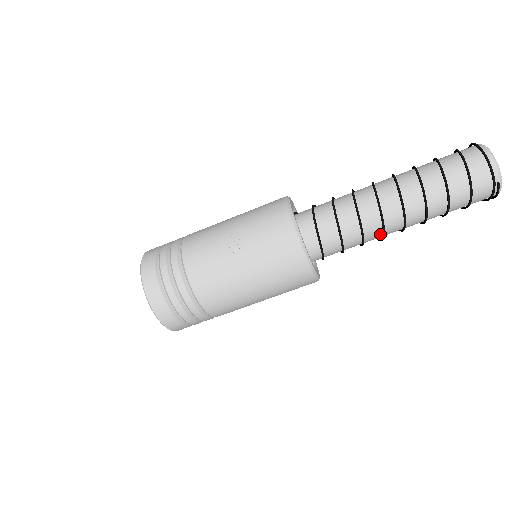
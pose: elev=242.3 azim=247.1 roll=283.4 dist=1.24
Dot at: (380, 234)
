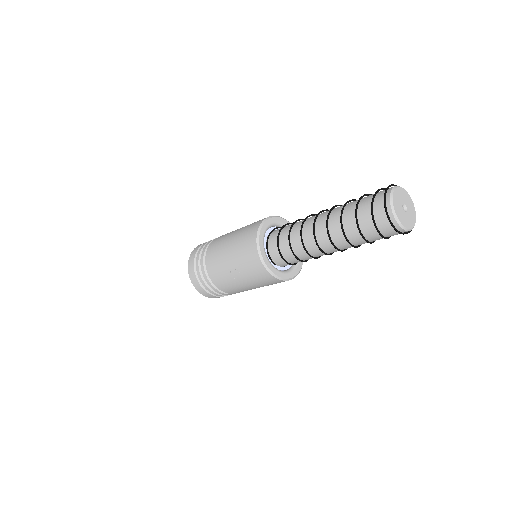
Dot at: occluded
